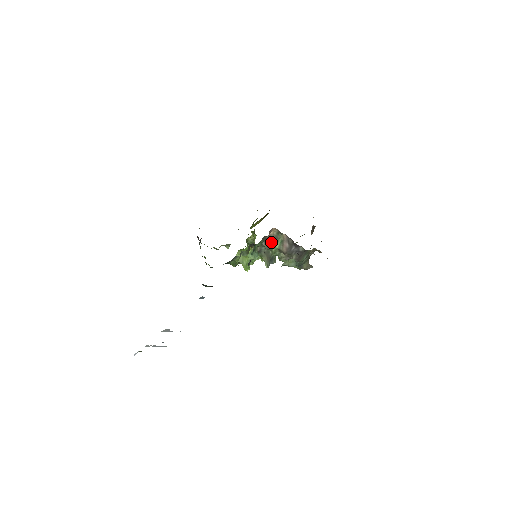
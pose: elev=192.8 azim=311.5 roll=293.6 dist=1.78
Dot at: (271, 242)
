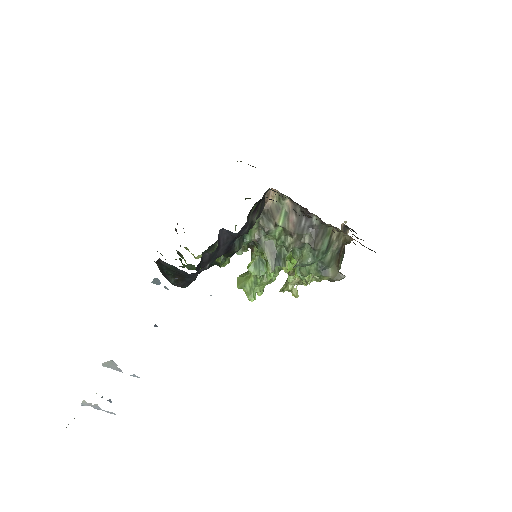
Dot at: (271, 217)
